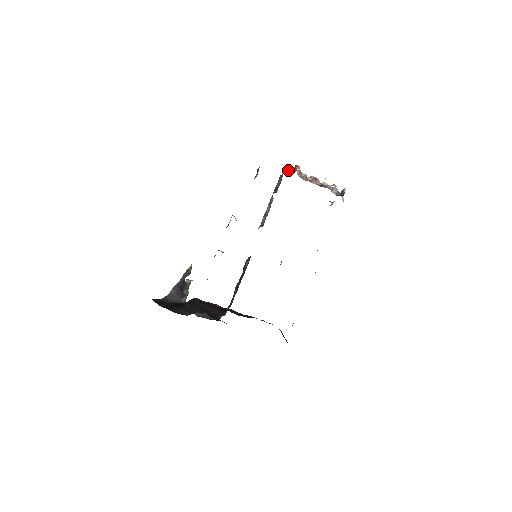
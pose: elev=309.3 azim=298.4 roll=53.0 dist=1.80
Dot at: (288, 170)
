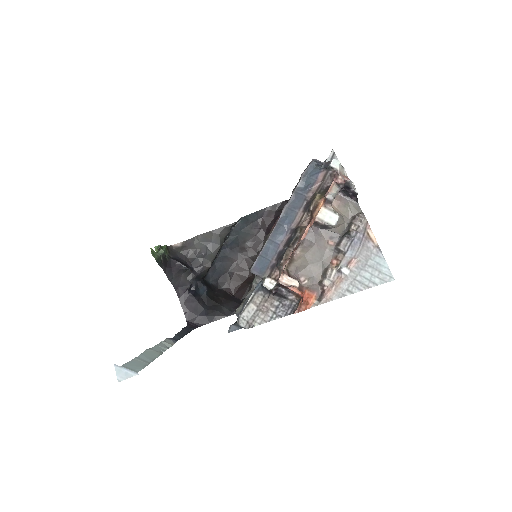
Dot at: (274, 287)
